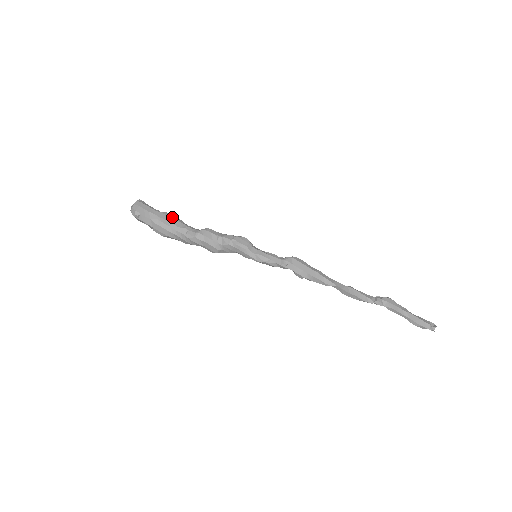
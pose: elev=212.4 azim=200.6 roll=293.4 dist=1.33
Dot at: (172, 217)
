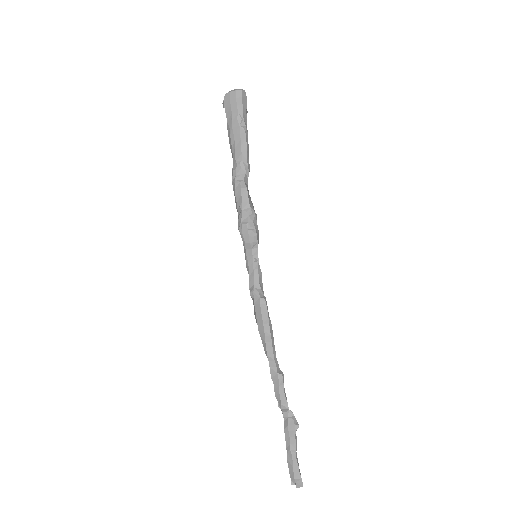
Dot at: (243, 140)
